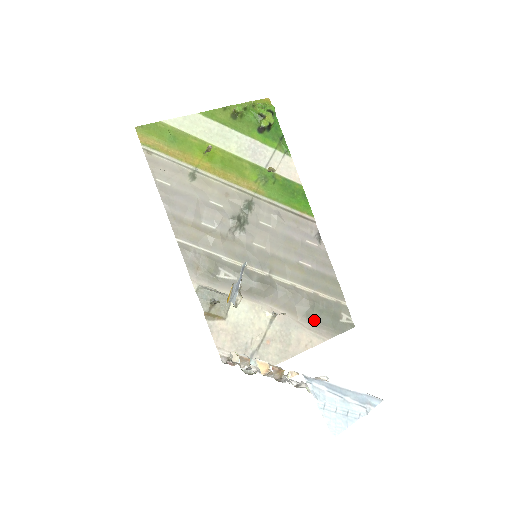
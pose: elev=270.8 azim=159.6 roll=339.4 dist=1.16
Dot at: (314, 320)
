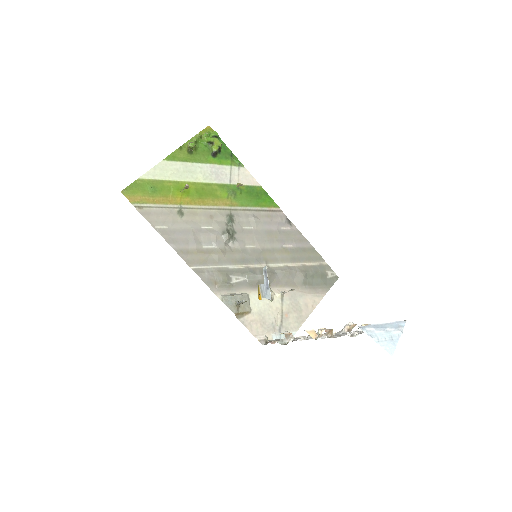
Dot at: (310, 285)
